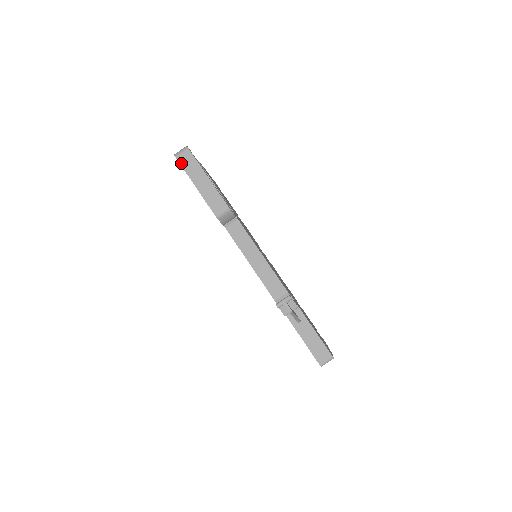
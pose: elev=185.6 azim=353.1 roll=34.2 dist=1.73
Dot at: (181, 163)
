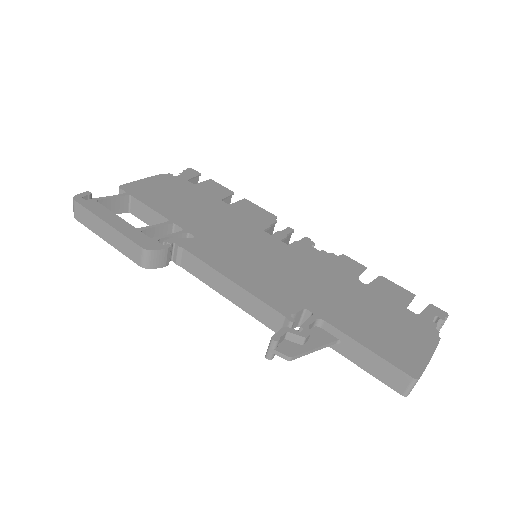
Dot at: (81, 222)
